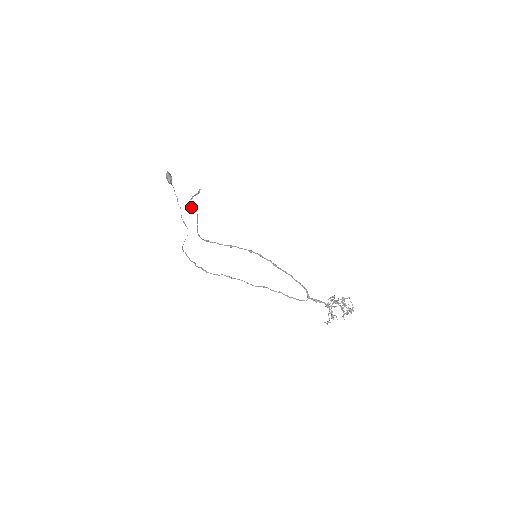
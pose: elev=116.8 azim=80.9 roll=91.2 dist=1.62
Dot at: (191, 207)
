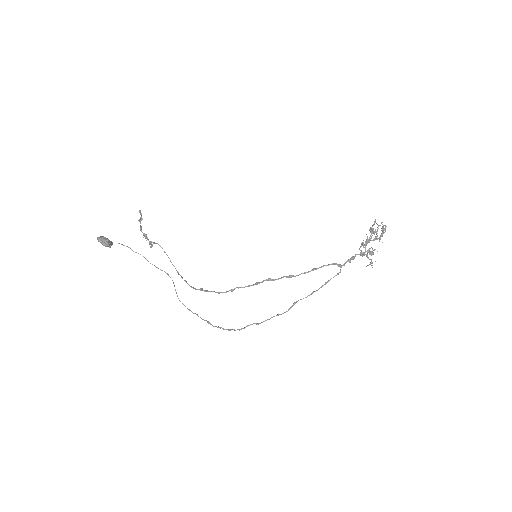
Dot at: (149, 242)
